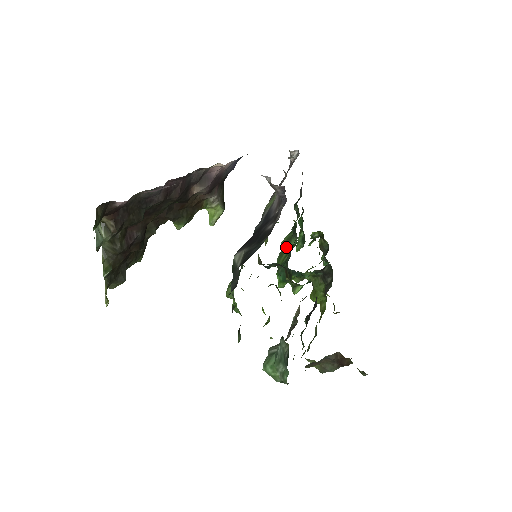
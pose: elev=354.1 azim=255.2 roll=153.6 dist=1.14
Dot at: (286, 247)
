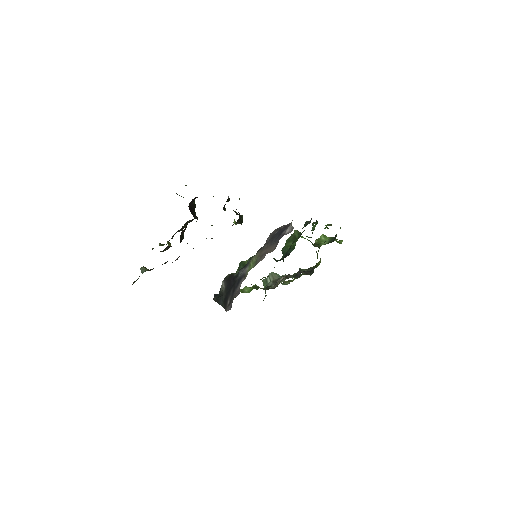
Dot at: (292, 240)
